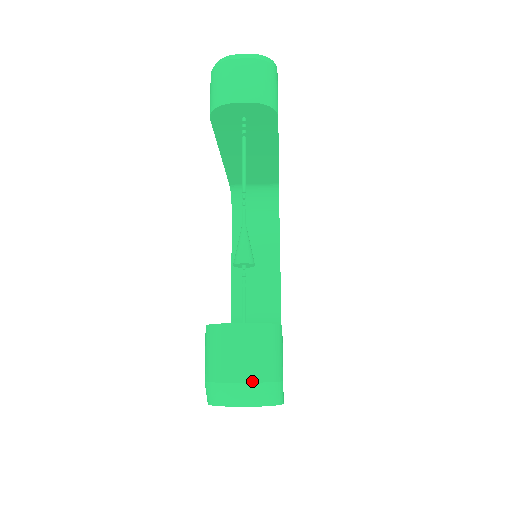
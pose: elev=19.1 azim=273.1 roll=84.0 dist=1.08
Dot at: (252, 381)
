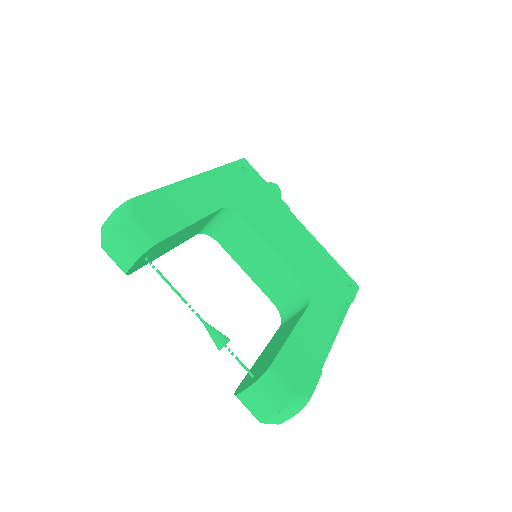
Dot at: (275, 415)
